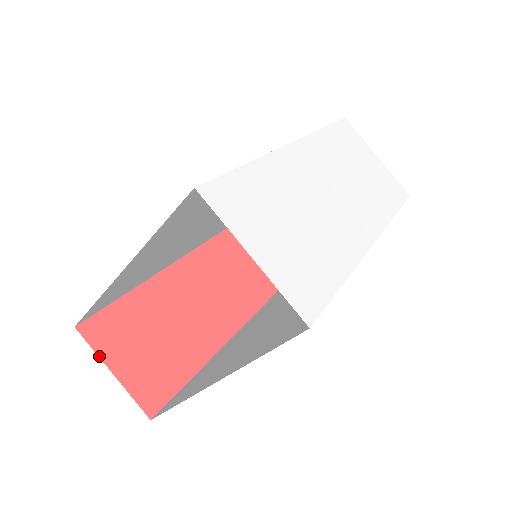
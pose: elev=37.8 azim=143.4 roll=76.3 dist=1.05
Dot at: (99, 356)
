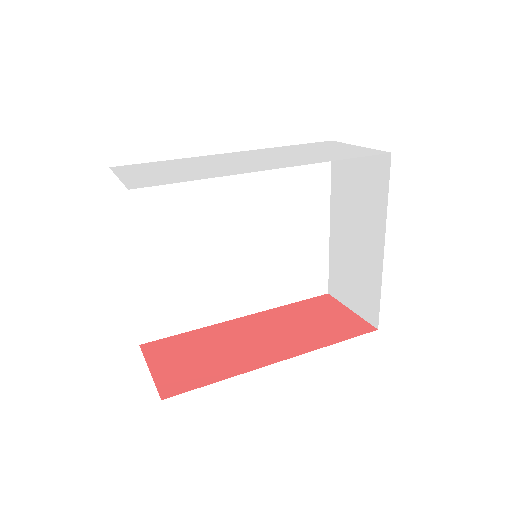
Dot at: (146, 360)
